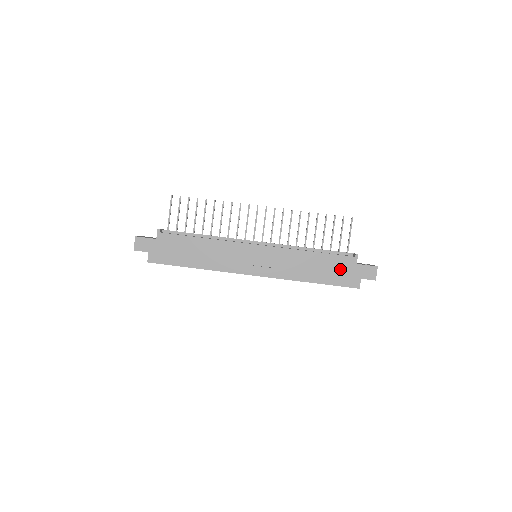
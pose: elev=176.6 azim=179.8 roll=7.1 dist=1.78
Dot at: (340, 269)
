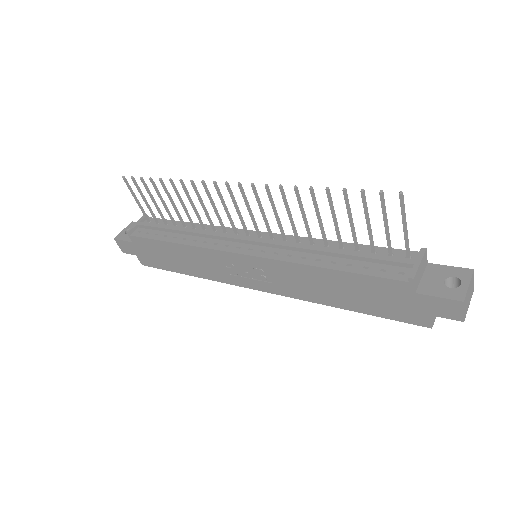
Dot at: (384, 297)
